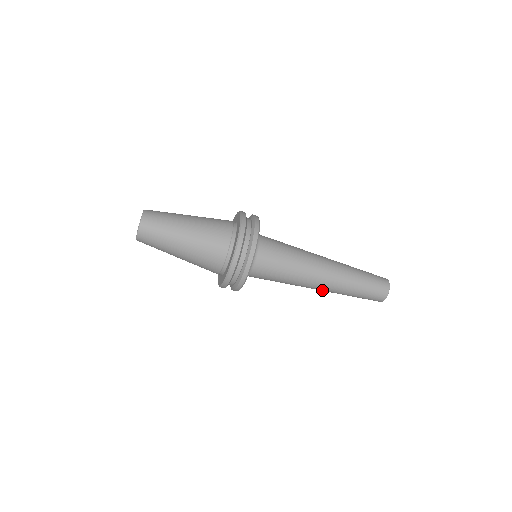
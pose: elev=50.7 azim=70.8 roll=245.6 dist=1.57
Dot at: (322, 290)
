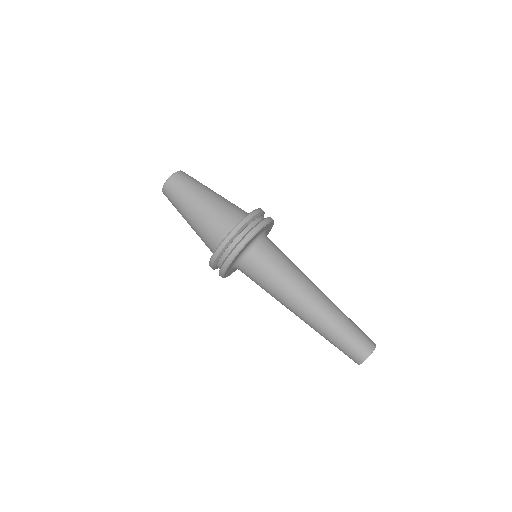
Dot at: (311, 311)
